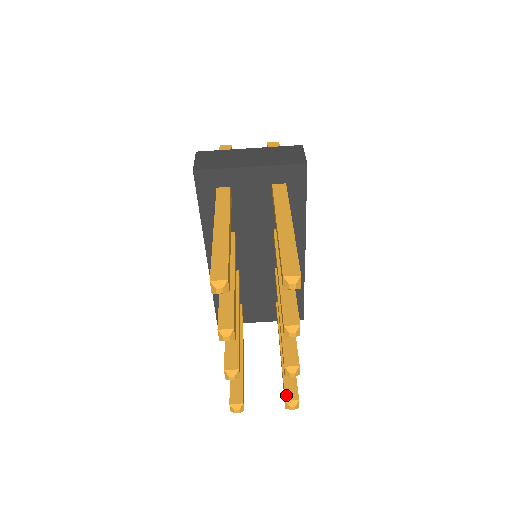
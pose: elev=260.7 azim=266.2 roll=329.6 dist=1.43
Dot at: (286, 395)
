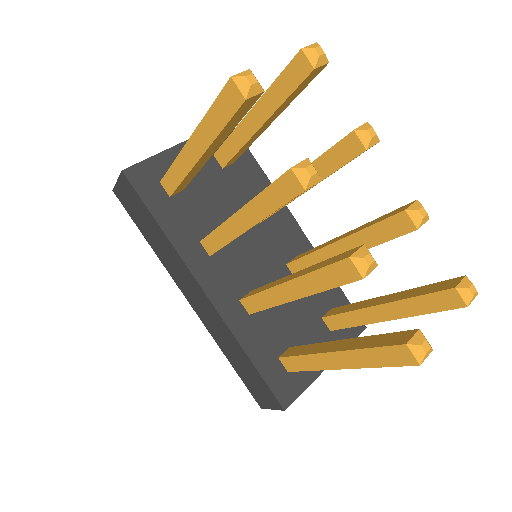
Dot at: (447, 288)
